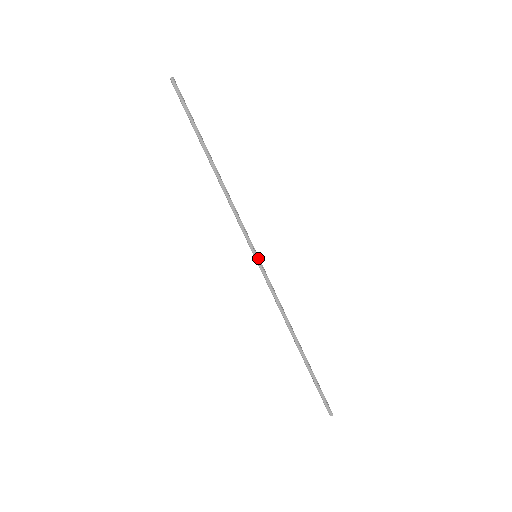
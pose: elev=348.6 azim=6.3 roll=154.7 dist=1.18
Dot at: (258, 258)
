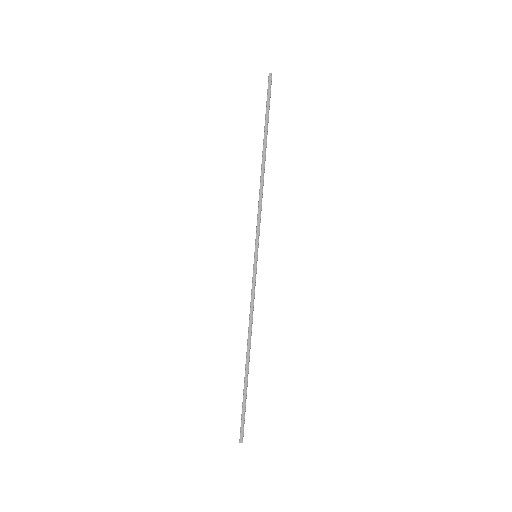
Dot at: (257, 258)
